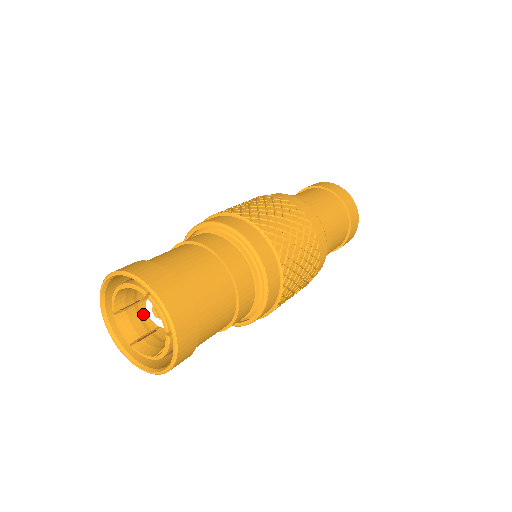
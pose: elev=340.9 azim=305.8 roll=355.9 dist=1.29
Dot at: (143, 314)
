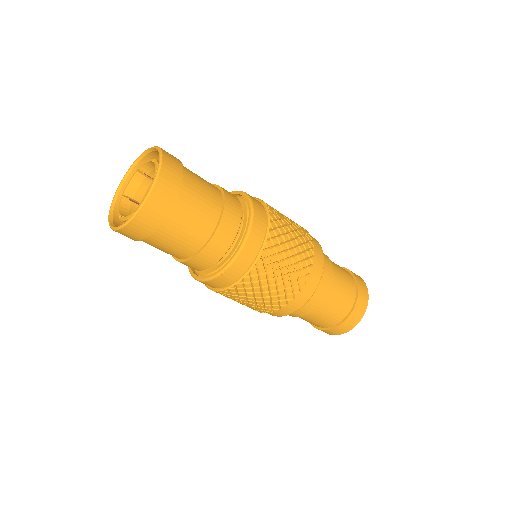
Dot at: occluded
